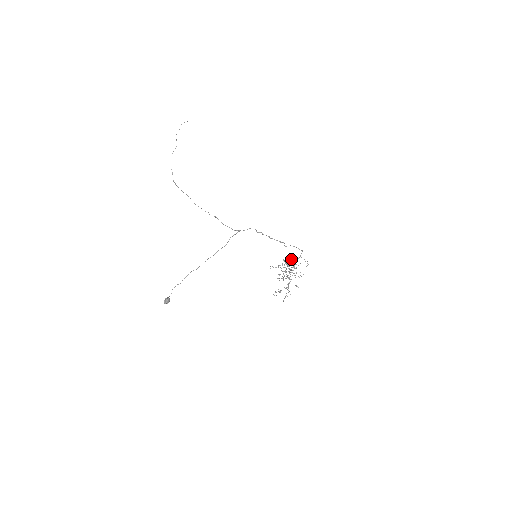
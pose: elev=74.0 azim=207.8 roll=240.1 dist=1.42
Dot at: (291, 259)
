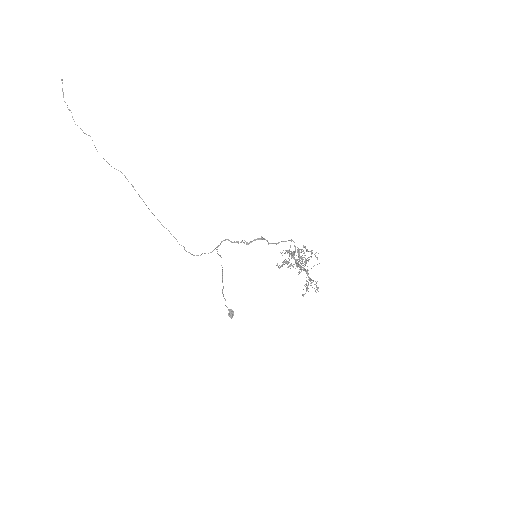
Dot at: occluded
